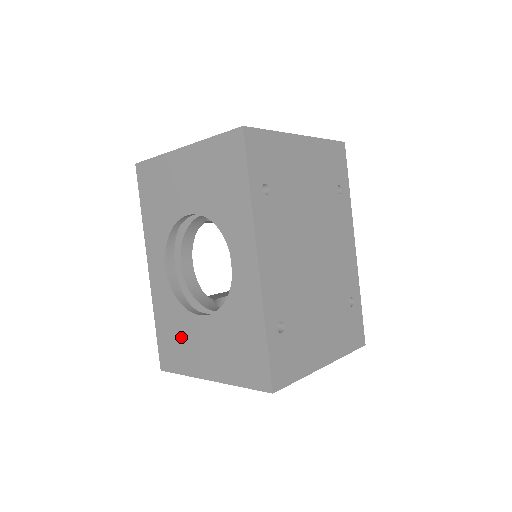
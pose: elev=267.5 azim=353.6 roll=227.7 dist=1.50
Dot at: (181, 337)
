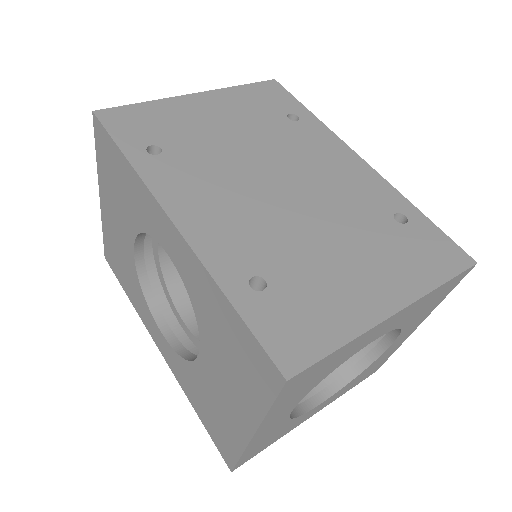
Dot at: (210, 404)
